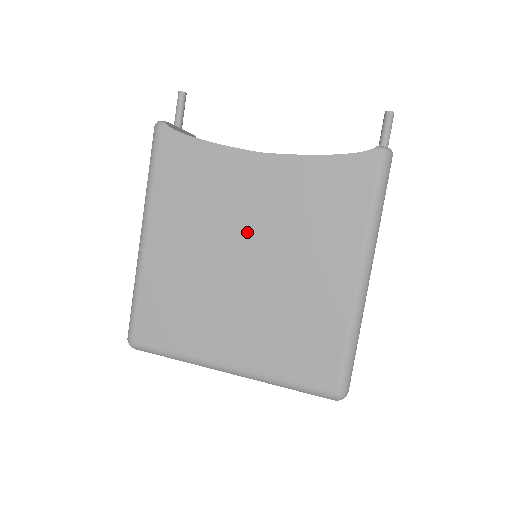
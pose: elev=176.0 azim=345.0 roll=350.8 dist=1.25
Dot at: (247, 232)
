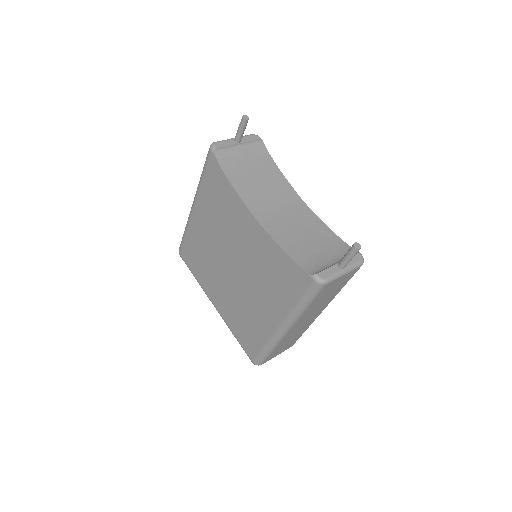
Dot at: (237, 254)
